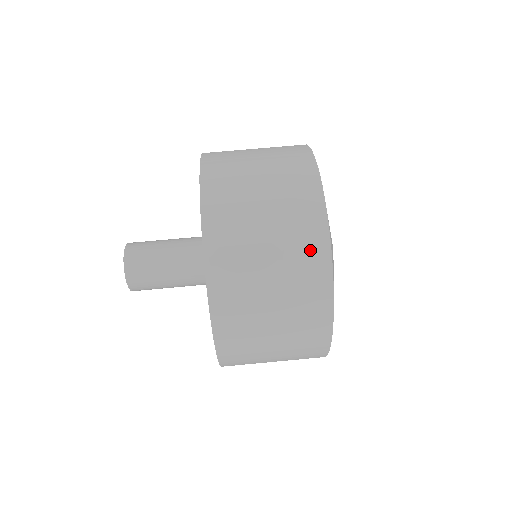
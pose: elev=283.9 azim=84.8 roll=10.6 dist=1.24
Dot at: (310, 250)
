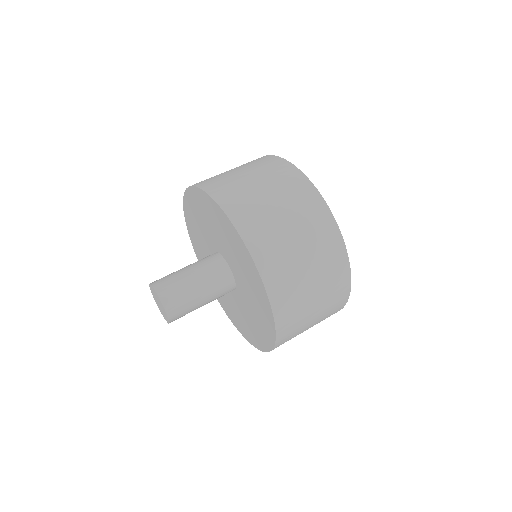
Dot at: (297, 186)
